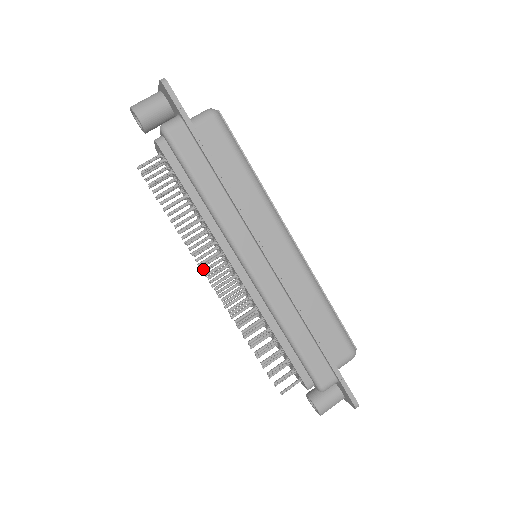
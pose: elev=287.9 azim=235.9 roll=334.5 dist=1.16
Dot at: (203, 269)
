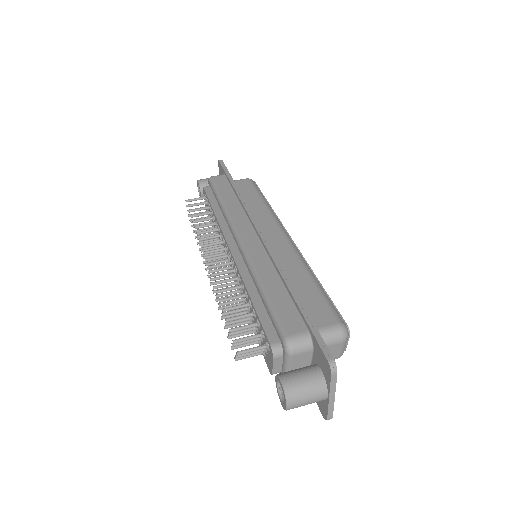
Dot at: (204, 256)
